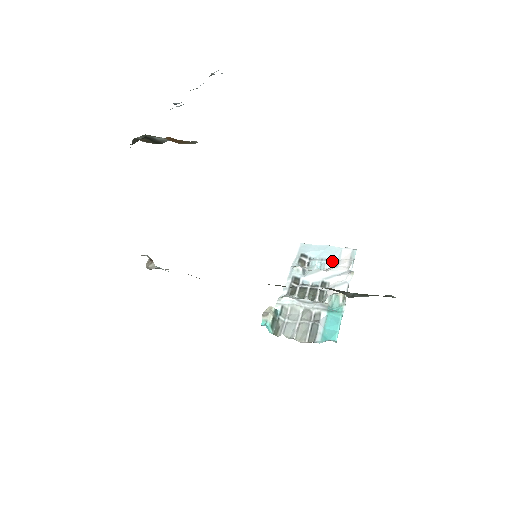
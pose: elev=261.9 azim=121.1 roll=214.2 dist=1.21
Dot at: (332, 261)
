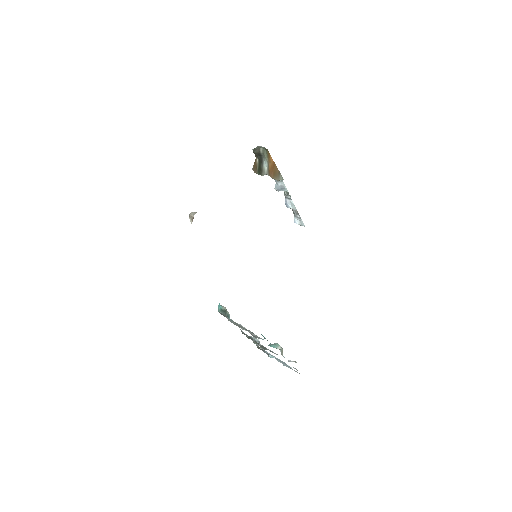
Dot at: (282, 363)
